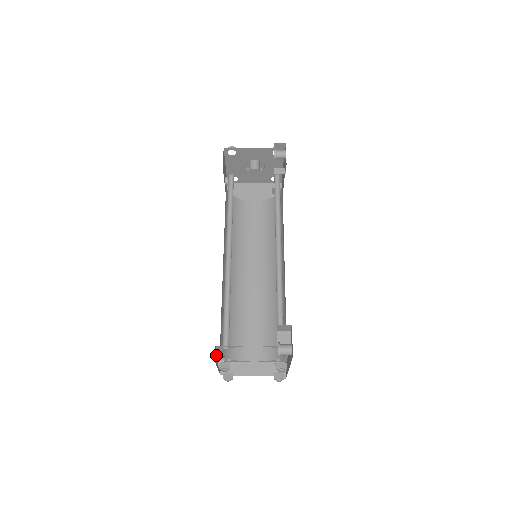
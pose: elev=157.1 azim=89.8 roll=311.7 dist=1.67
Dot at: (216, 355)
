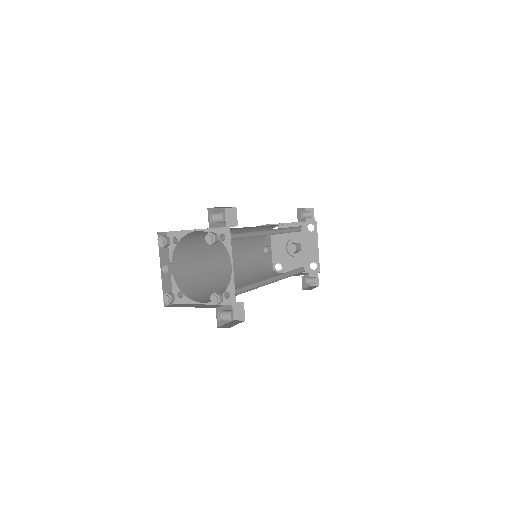
Dot at: (165, 249)
